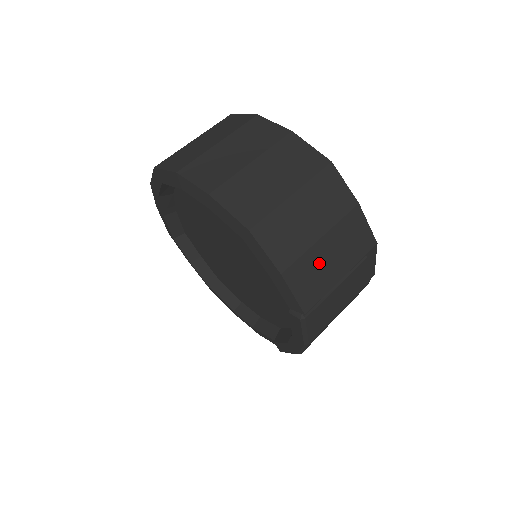
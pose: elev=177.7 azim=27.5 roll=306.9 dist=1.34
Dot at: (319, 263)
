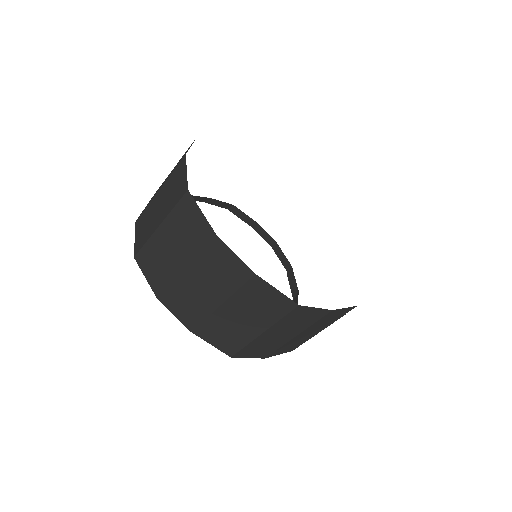
Dot at: (297, 340)
